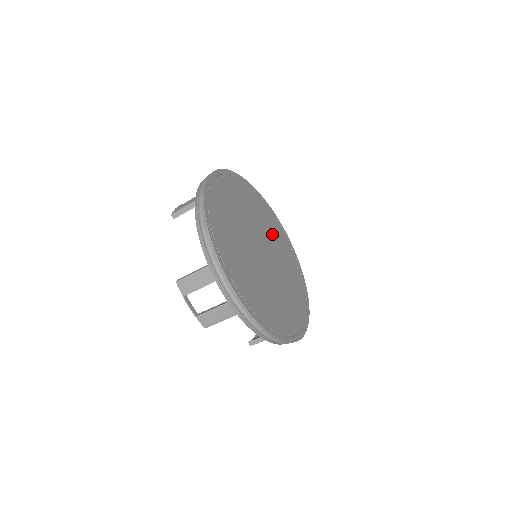
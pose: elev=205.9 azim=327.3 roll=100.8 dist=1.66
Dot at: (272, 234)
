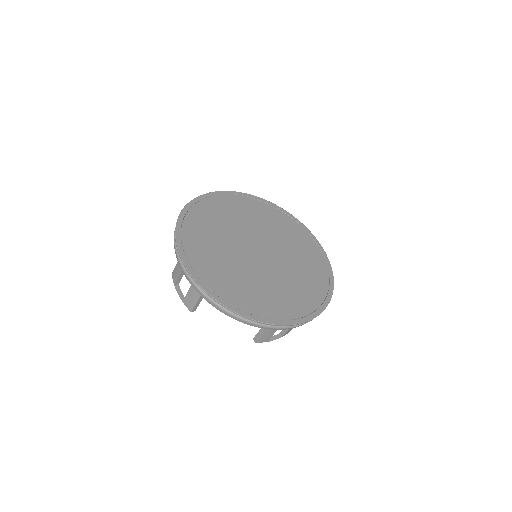
Dot at: (290, 242)
